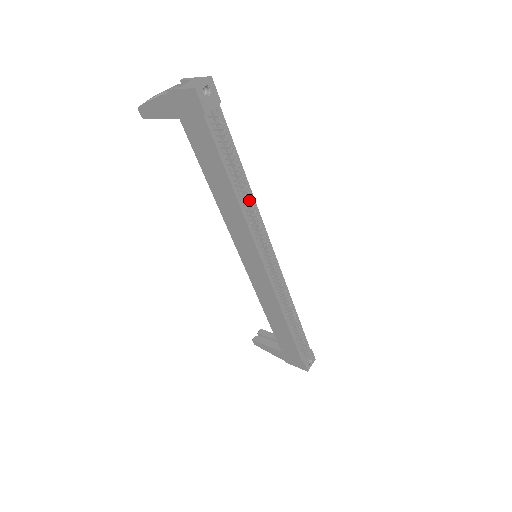
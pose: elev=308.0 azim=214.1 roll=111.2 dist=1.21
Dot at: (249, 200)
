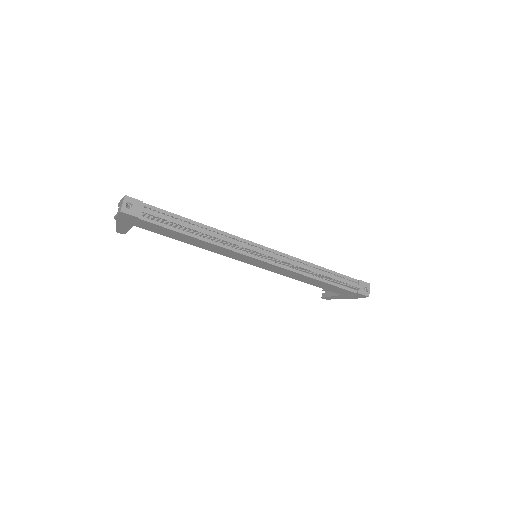
Dot at: (213, 234)
